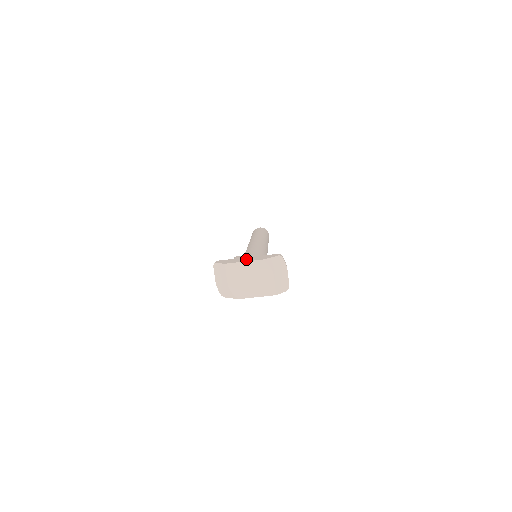
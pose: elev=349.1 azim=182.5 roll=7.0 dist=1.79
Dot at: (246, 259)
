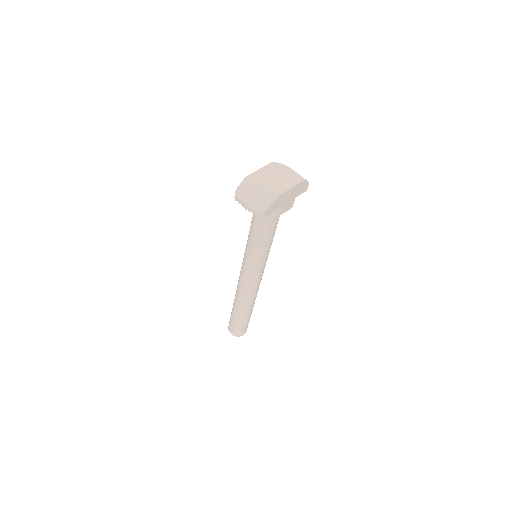
Dot at: occluded
